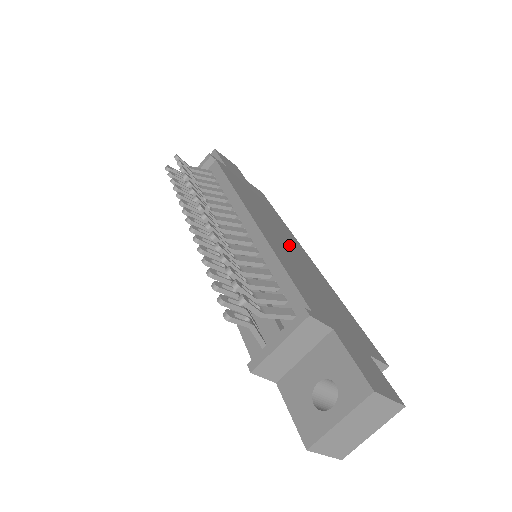
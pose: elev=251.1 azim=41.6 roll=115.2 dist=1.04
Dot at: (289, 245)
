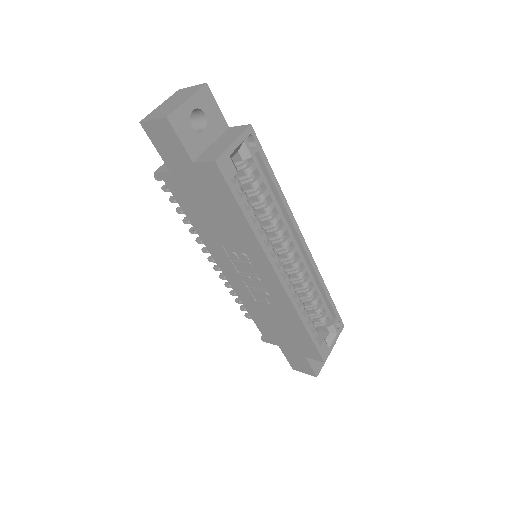
Dot at: occluded
